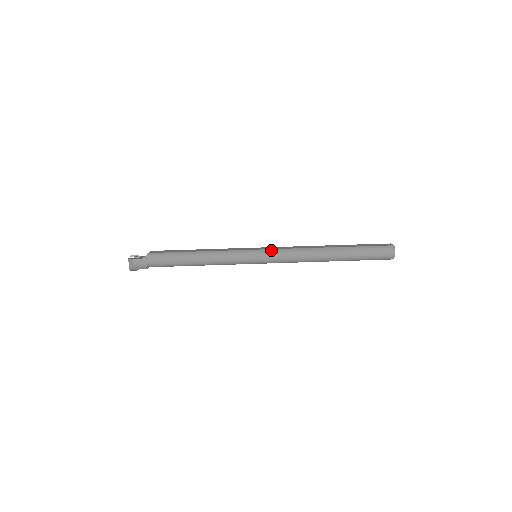
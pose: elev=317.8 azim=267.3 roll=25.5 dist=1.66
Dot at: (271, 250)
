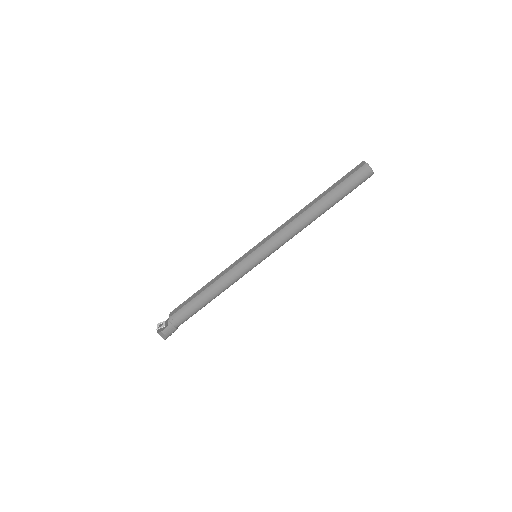
Dot at: (265, 244)
